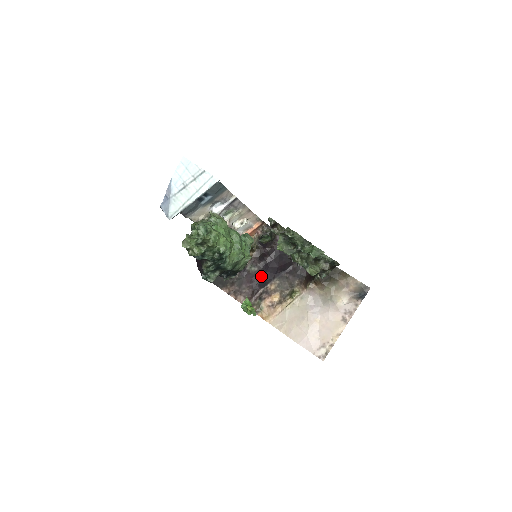
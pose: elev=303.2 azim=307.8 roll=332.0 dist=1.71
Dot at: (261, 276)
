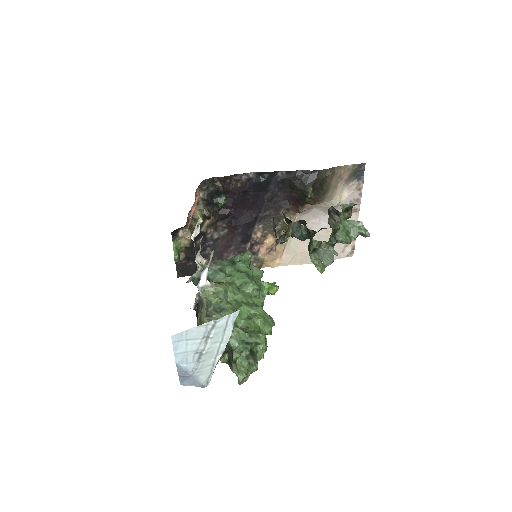
Dot at: (237, 233)
